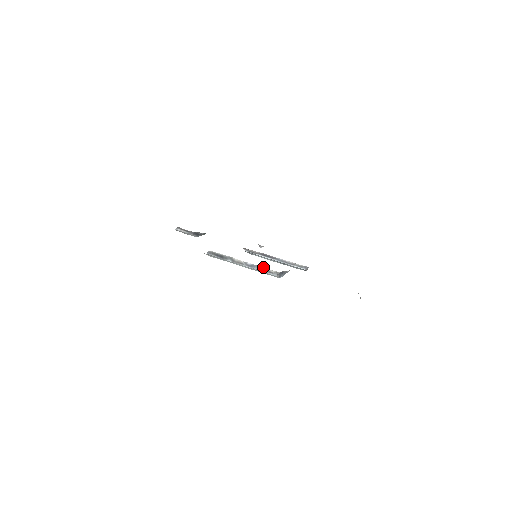
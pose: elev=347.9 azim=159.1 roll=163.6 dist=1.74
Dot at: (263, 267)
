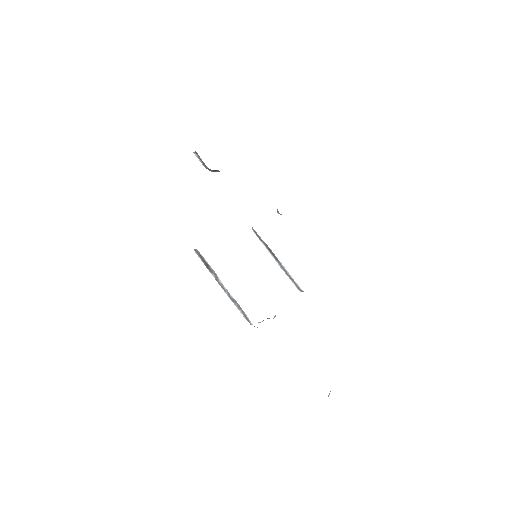
Dot at: occluded
